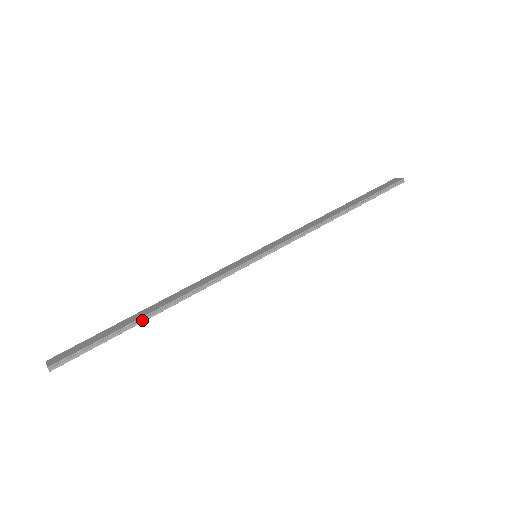
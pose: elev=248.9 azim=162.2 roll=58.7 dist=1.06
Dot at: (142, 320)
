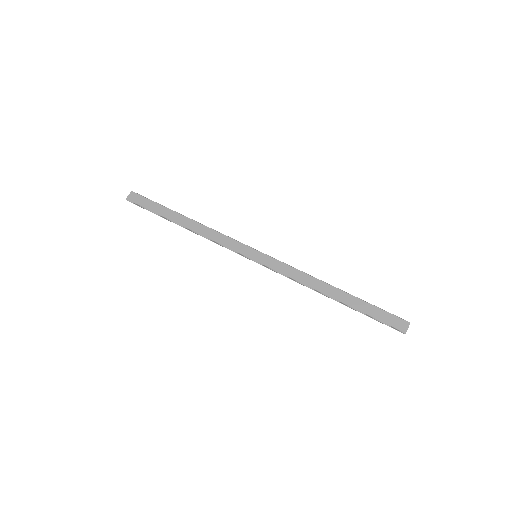
Dot at: (174, 222)
